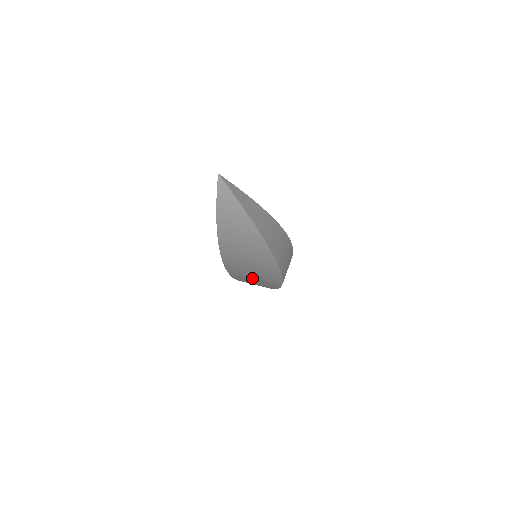
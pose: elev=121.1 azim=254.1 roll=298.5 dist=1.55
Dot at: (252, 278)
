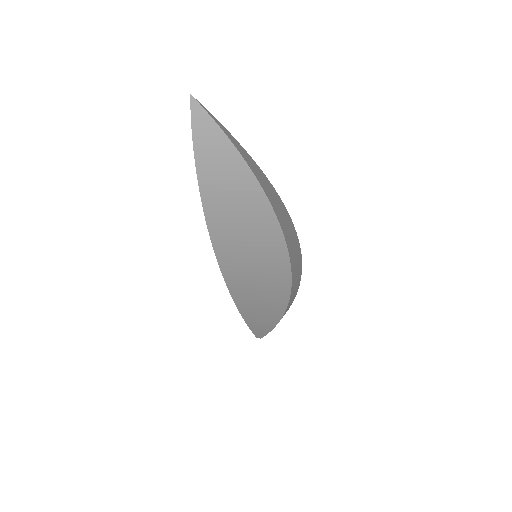
Dot at: (253, 278)
